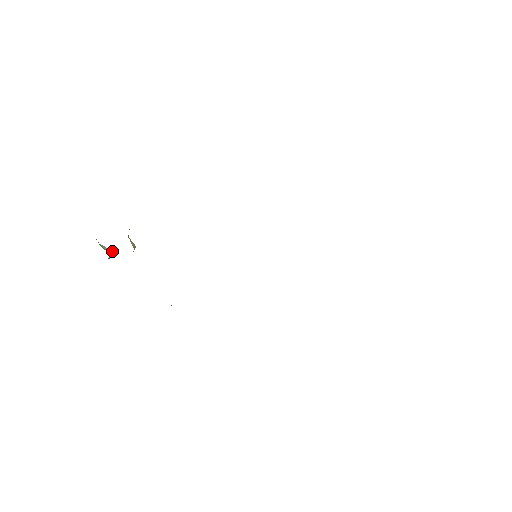
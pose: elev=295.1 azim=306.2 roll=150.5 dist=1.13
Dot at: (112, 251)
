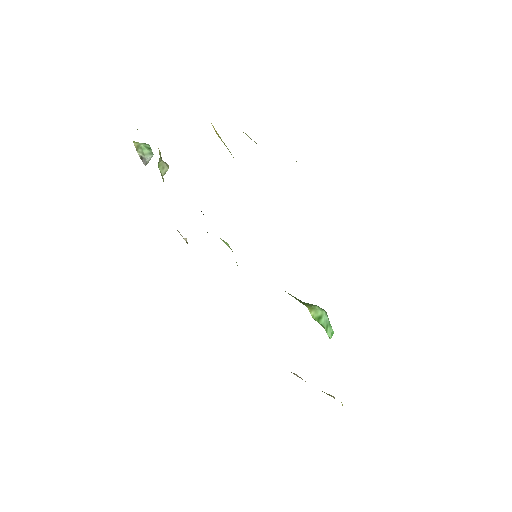
Dot at: (153, 154)
